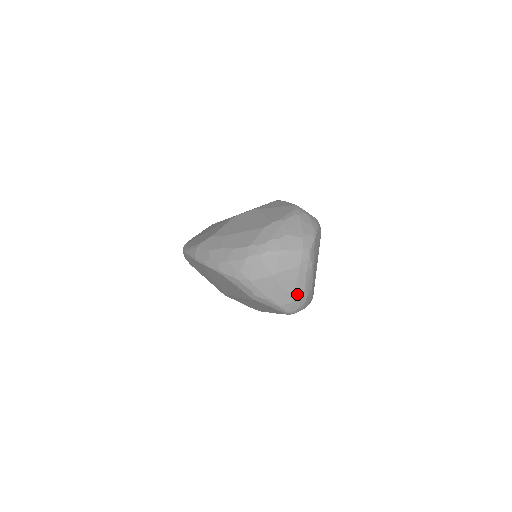
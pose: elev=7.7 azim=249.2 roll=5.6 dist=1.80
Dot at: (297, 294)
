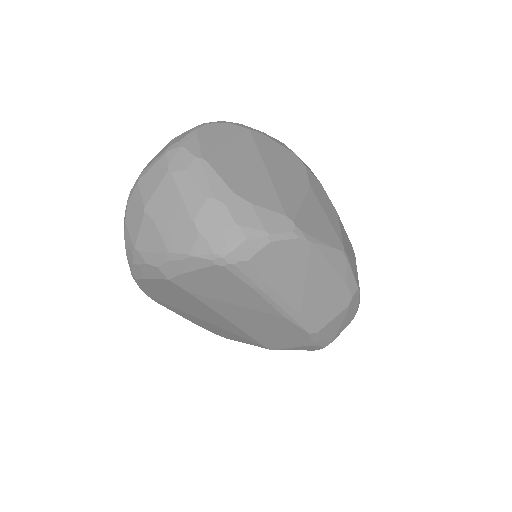
Dot at: (197, 213)
